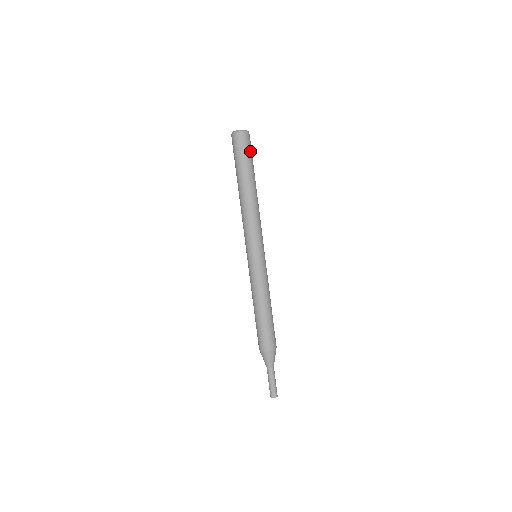
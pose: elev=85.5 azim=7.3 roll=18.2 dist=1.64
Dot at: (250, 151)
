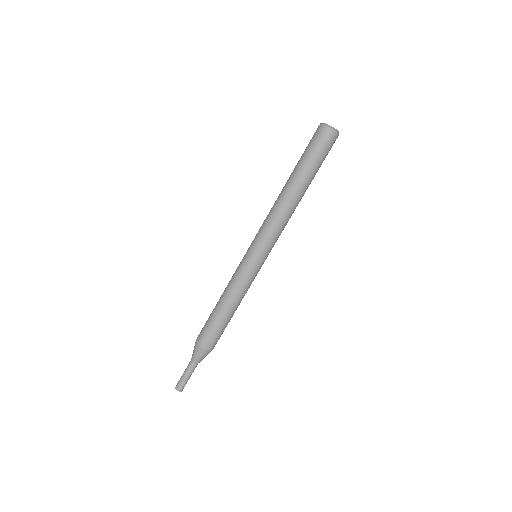
Dot at: (326, 155)
